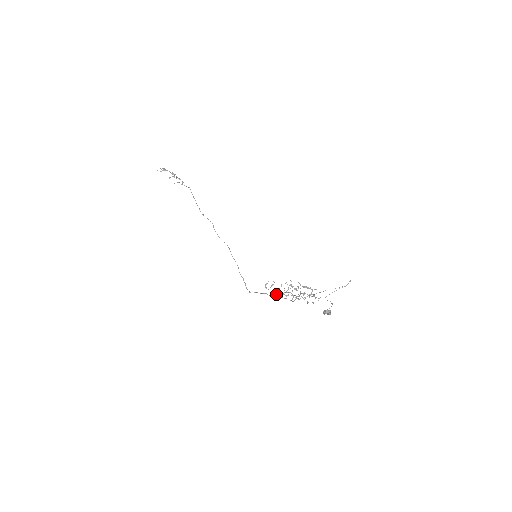
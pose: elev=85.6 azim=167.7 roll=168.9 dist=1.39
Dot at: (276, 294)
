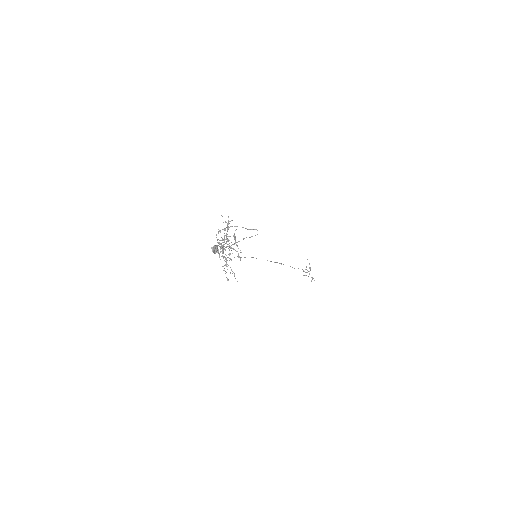
Dot at: (220, 246)
